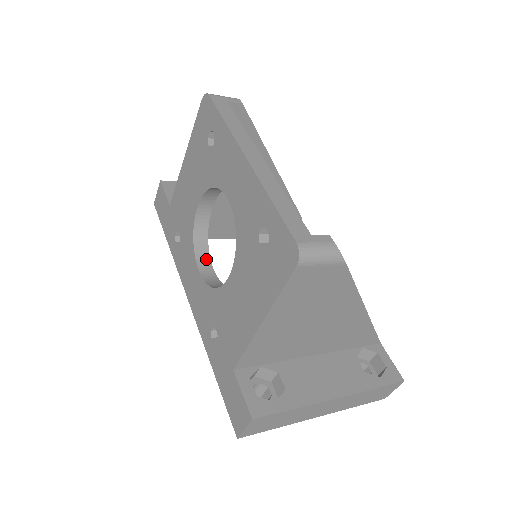
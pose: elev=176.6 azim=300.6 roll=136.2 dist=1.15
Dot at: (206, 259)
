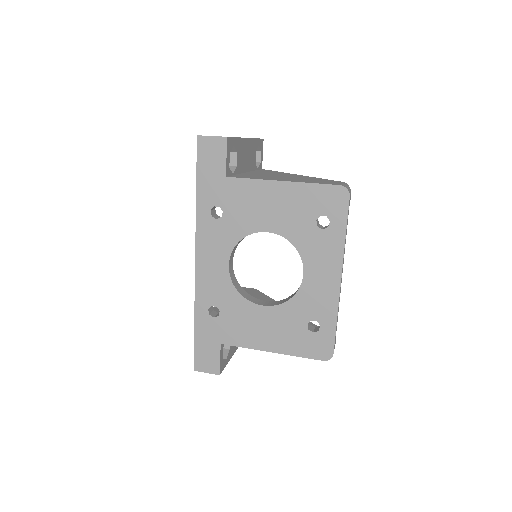
Dot at: (234, 252)
